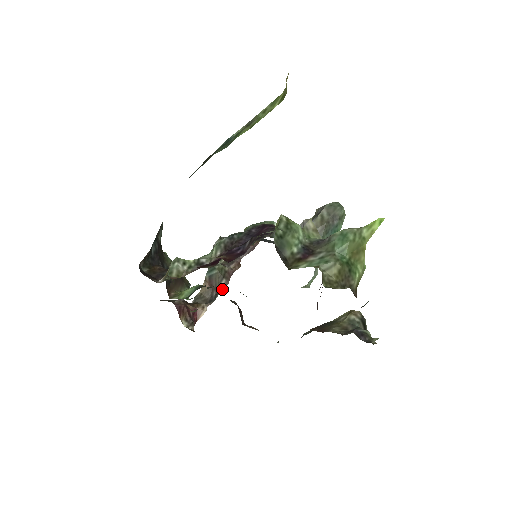
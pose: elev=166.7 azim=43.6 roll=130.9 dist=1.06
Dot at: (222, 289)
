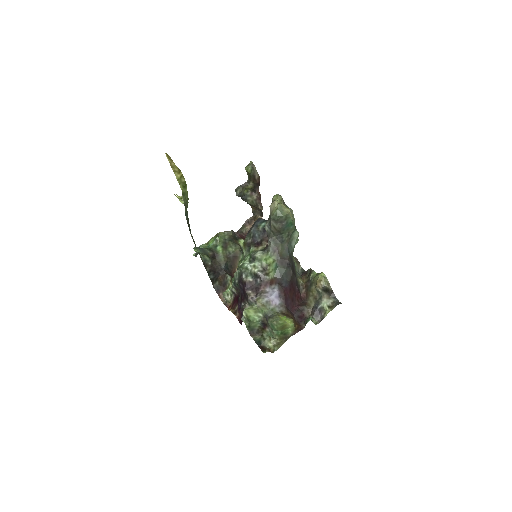
Dot at: (262, 209)
